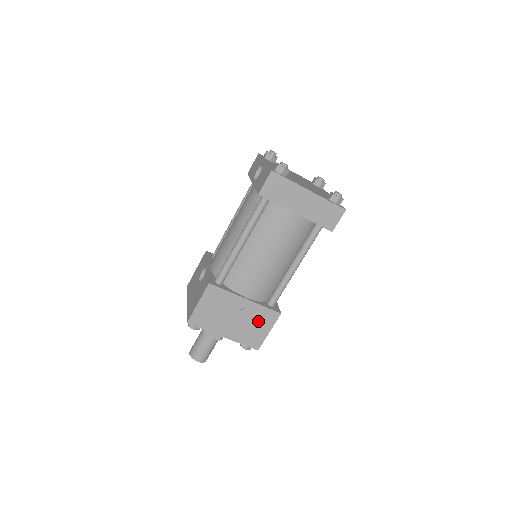
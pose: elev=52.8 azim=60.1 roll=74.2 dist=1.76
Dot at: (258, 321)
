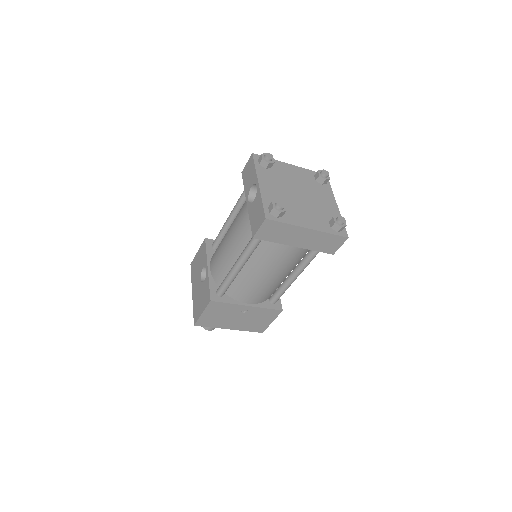
Dot at: (261, 317)
